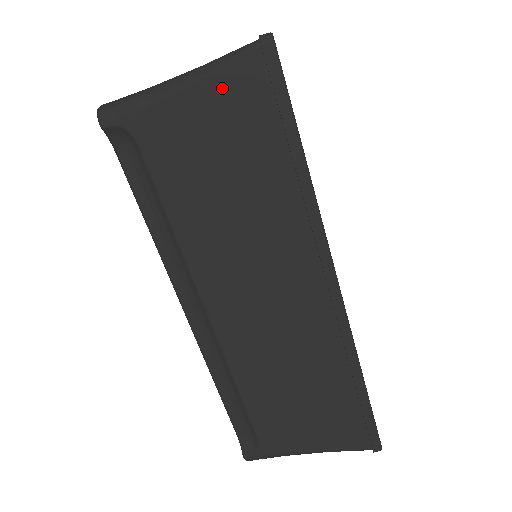
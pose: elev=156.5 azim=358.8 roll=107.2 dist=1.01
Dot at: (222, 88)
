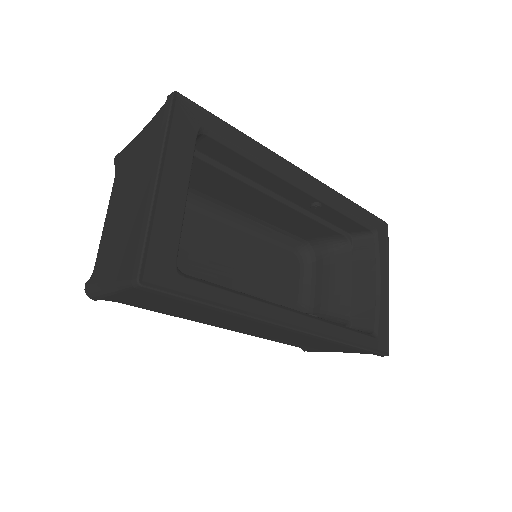
Dot at: (137, 294)
